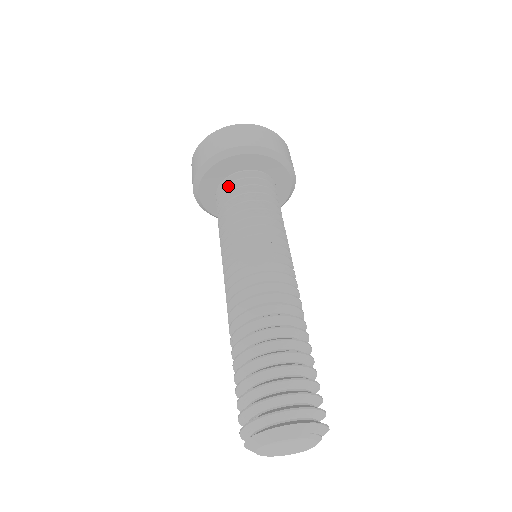
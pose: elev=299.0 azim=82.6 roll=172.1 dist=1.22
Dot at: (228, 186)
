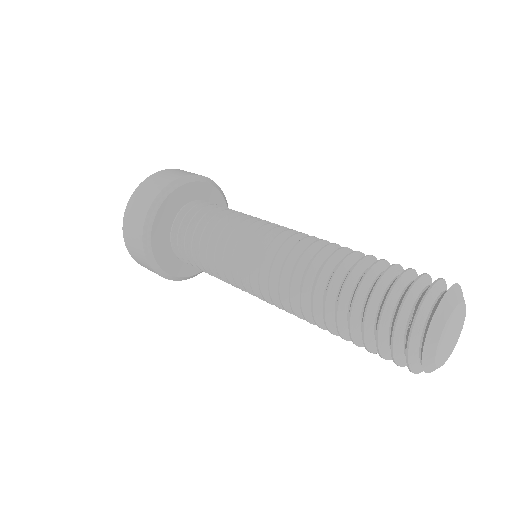
Dot at: (187, 216)
